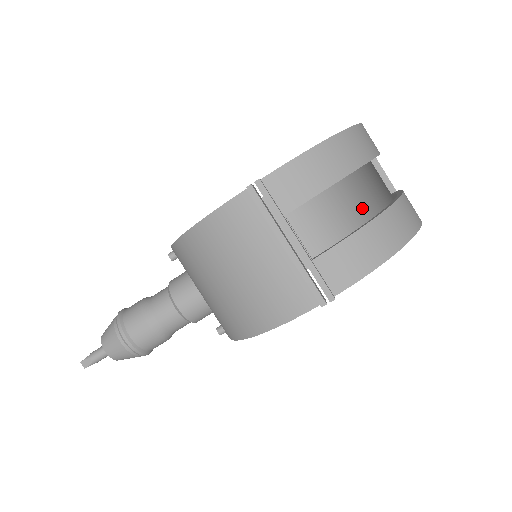
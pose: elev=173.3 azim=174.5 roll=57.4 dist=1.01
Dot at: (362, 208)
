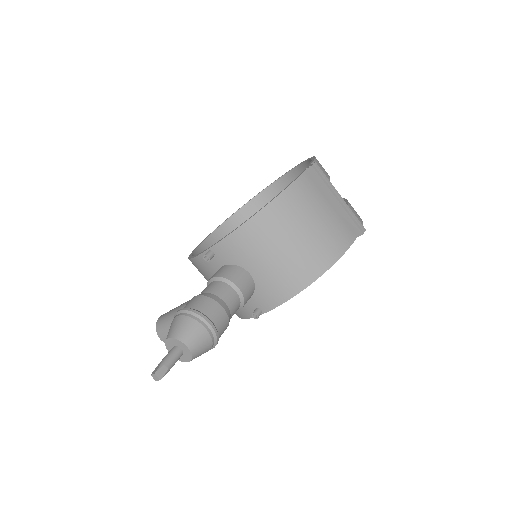
Dot at: occluded
